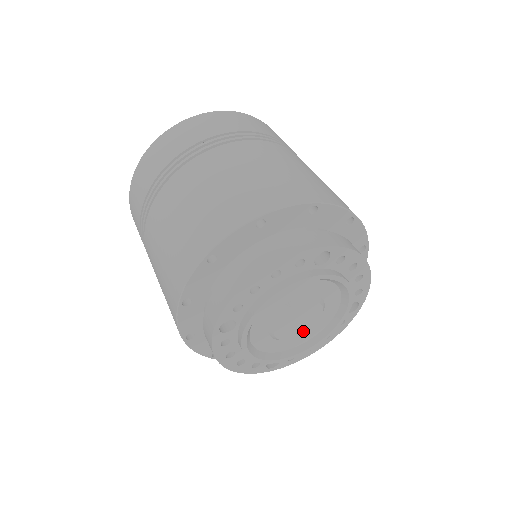
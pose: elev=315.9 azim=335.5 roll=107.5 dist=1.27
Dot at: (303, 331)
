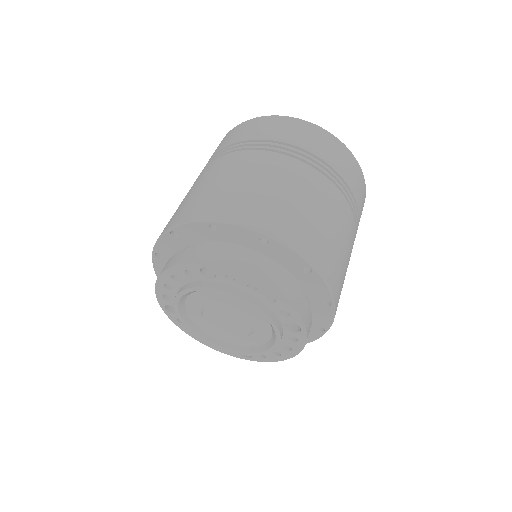
Dot at: (216, 327)
